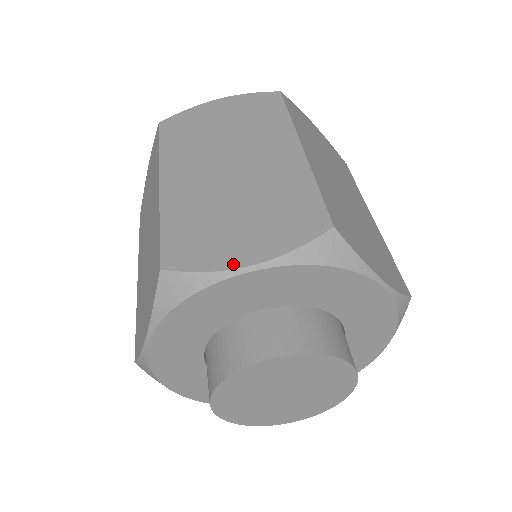
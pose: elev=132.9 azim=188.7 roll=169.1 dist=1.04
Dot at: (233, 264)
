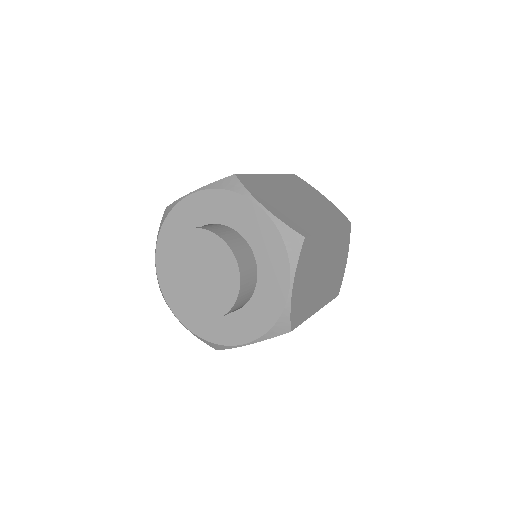
Dot at: (259, 200)
